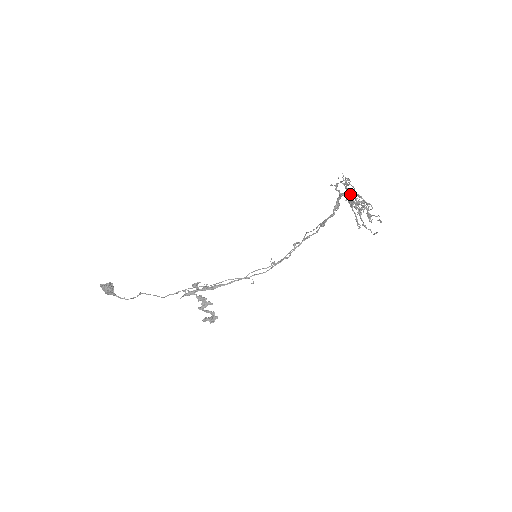
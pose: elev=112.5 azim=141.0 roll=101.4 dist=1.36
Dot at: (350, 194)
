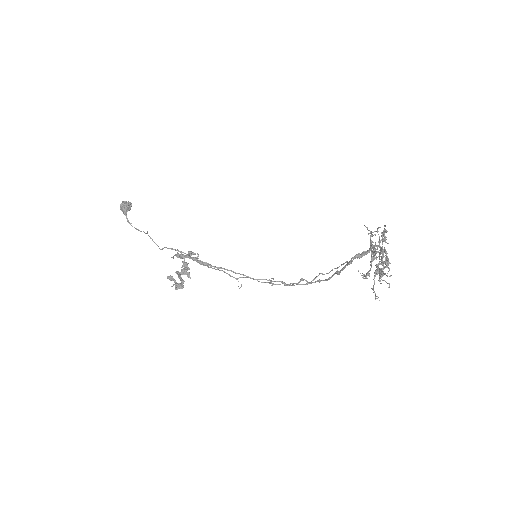
Dot at: (380, 249)
